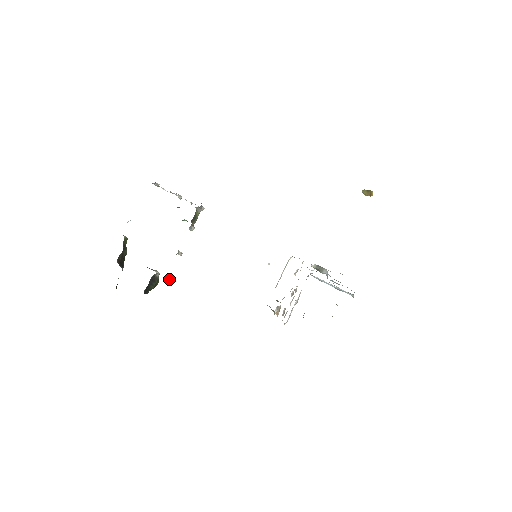
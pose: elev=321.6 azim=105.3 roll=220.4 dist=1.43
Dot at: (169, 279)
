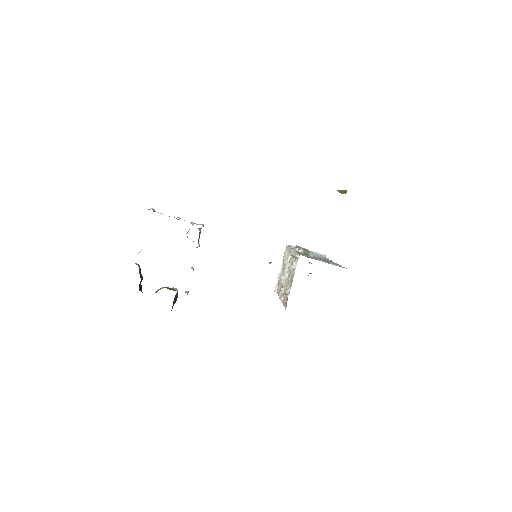
Dot at: occluded
